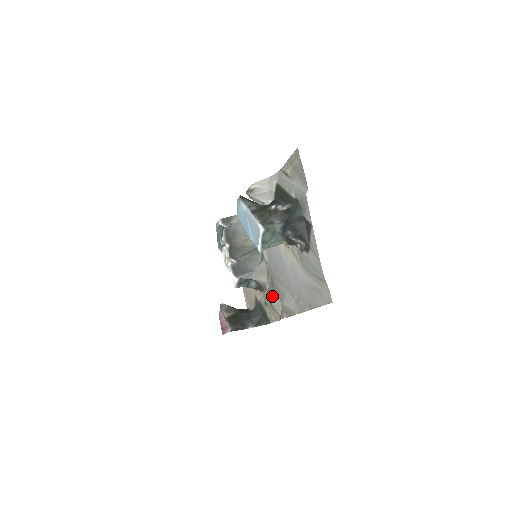
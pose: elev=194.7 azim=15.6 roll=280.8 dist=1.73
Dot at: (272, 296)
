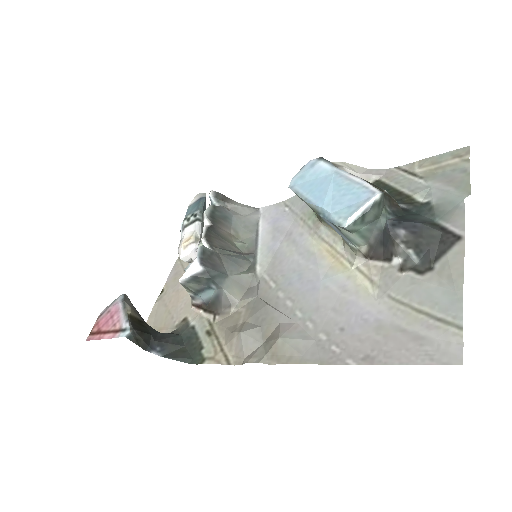
Dot at: (244, 323)
